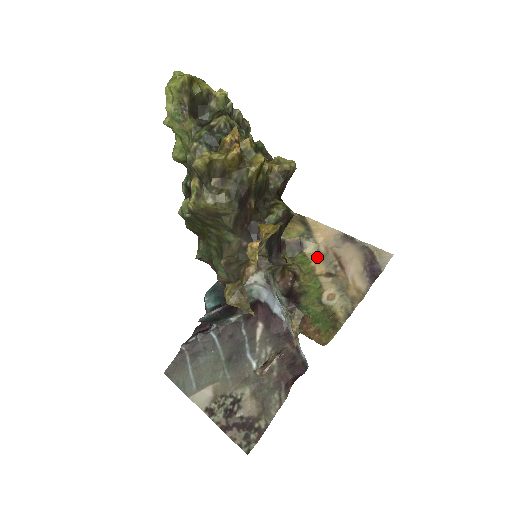
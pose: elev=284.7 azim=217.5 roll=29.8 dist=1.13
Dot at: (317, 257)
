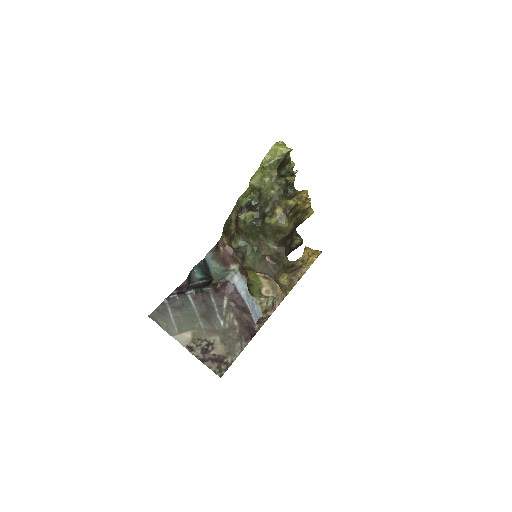
Dot at: occluded
